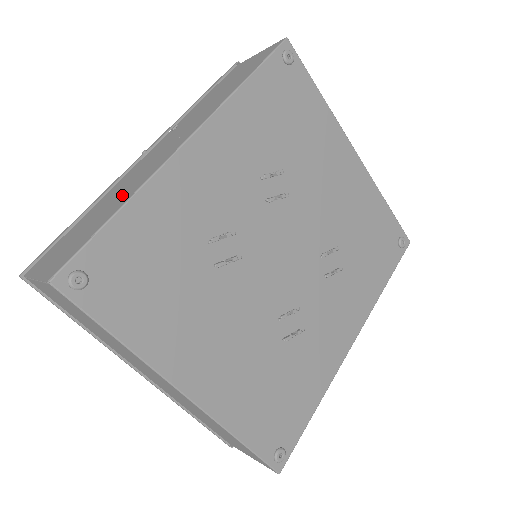
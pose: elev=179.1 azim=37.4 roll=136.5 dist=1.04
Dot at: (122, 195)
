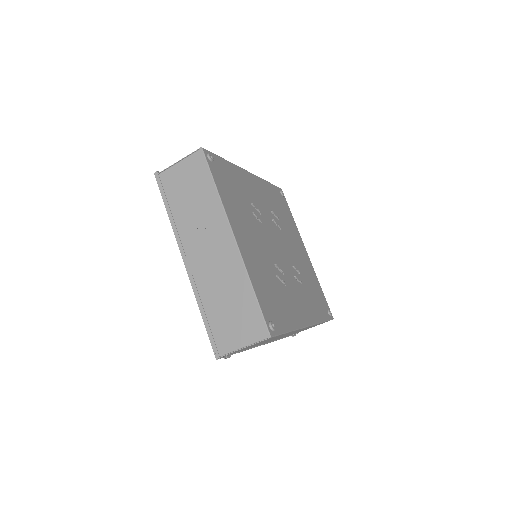
Dot at: occluded
